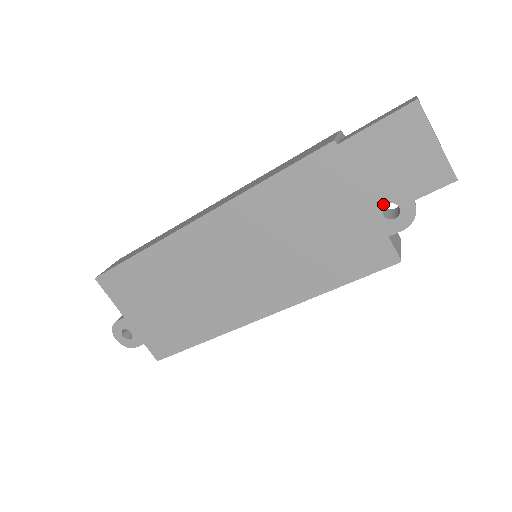
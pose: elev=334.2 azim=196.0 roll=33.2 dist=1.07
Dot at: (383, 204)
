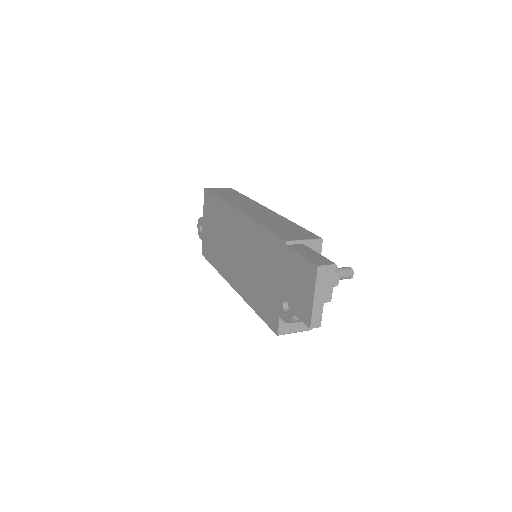
Dot at: (285, 298)
